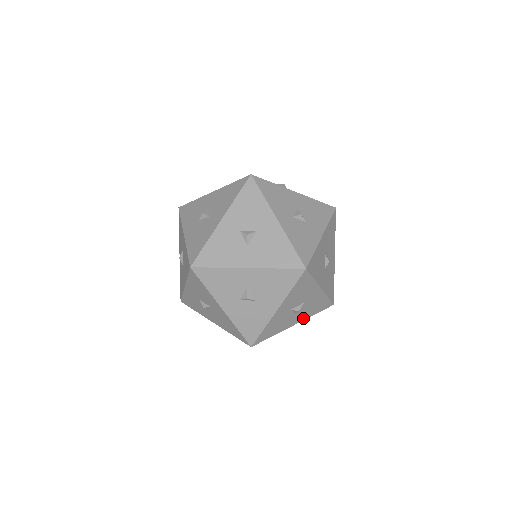
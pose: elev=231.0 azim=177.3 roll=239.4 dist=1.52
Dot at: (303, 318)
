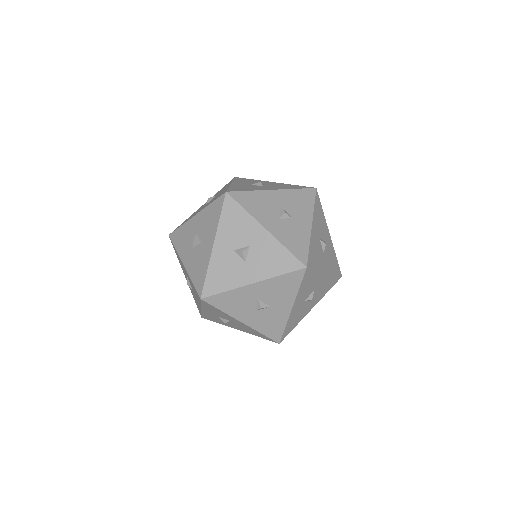
Dot at: (245, 331)
